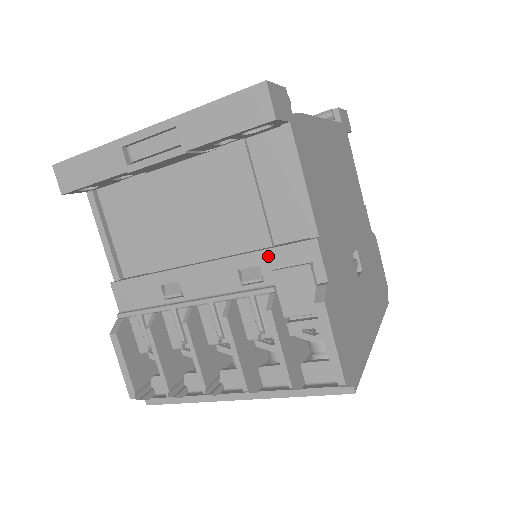
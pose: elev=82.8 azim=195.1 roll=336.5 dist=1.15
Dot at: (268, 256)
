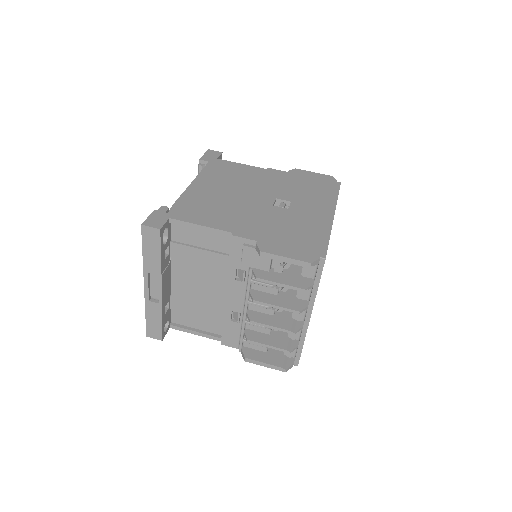
Dot at: (233, 262)
